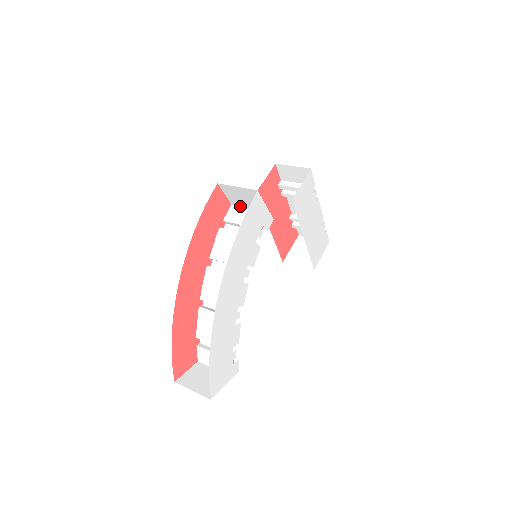
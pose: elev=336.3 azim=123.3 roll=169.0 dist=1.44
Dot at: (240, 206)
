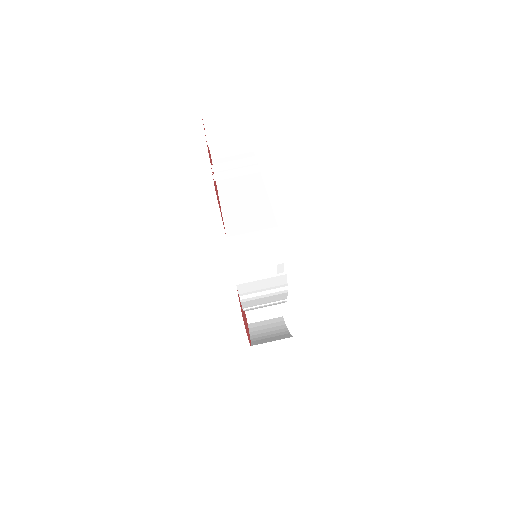
Dot at: (248, 283)
